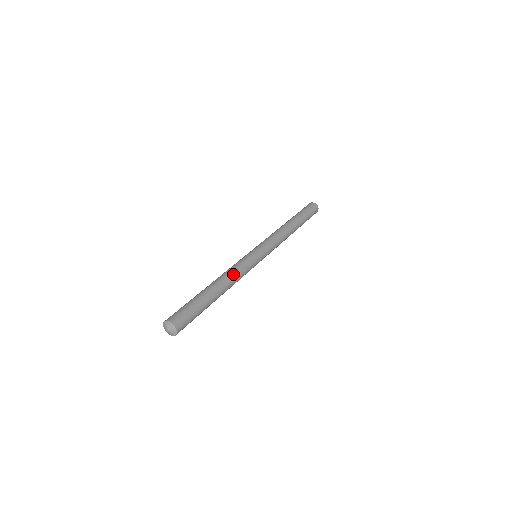
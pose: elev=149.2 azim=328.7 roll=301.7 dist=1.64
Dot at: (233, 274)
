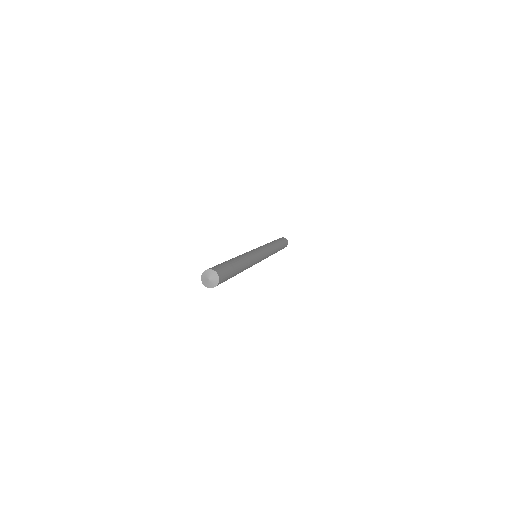
Dot at: (245, 255)
